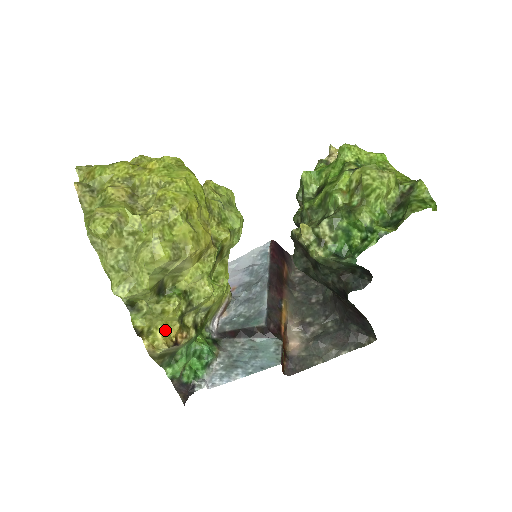
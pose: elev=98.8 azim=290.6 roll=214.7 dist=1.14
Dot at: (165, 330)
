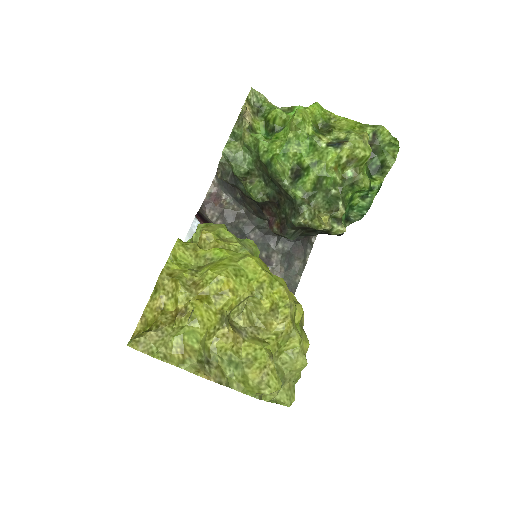
Dot at: occluded
